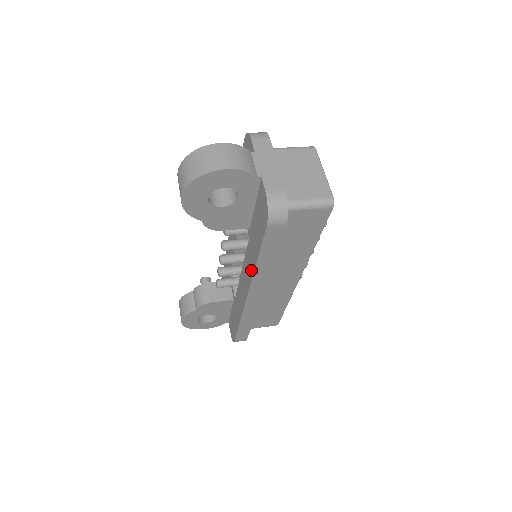
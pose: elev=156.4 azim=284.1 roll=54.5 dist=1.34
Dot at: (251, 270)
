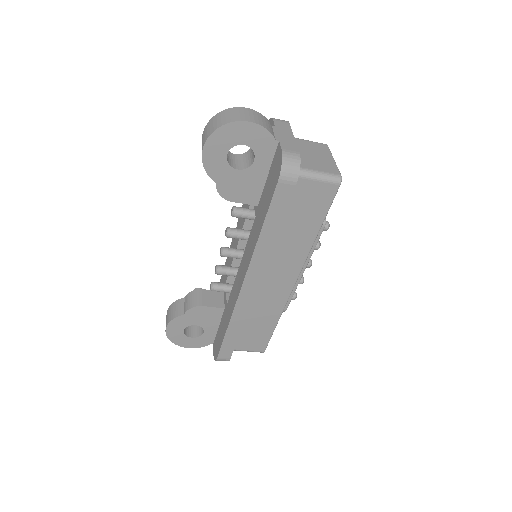
Dot at: (252, 247)
